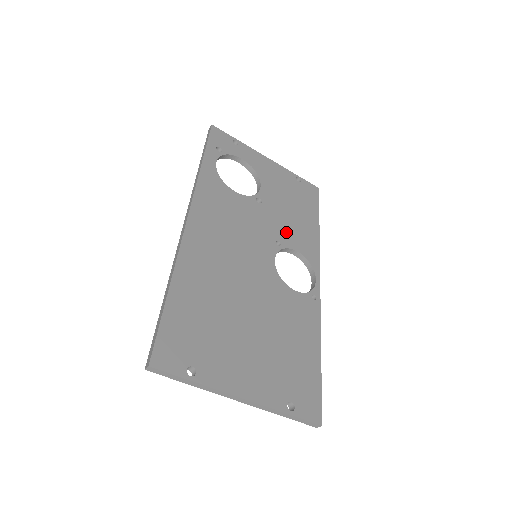
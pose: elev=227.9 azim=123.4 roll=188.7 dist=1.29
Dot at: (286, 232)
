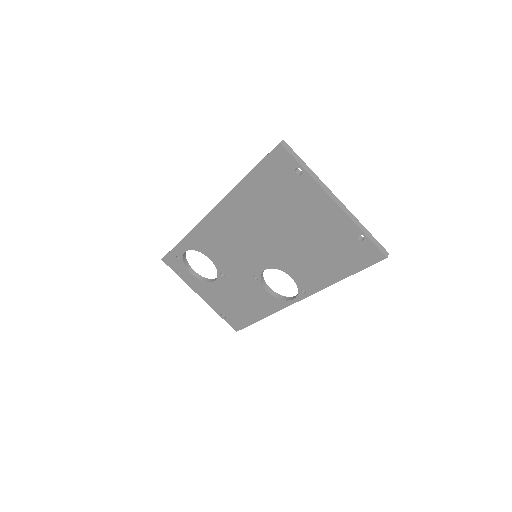
Dot at: occluded
